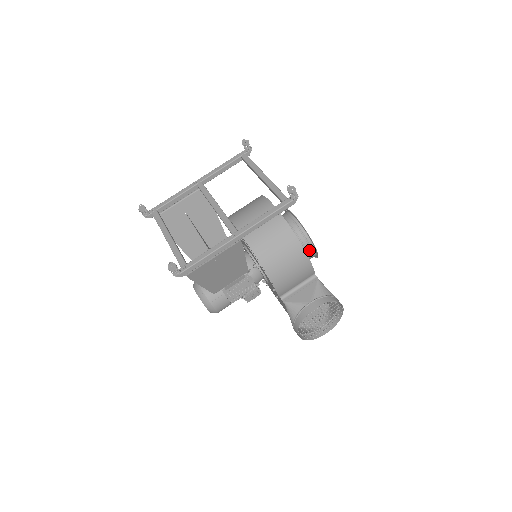
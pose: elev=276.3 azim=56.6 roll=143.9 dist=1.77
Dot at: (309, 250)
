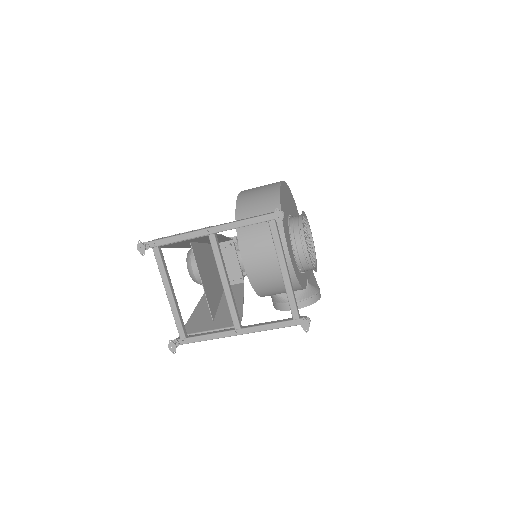
Dot at: occluded
